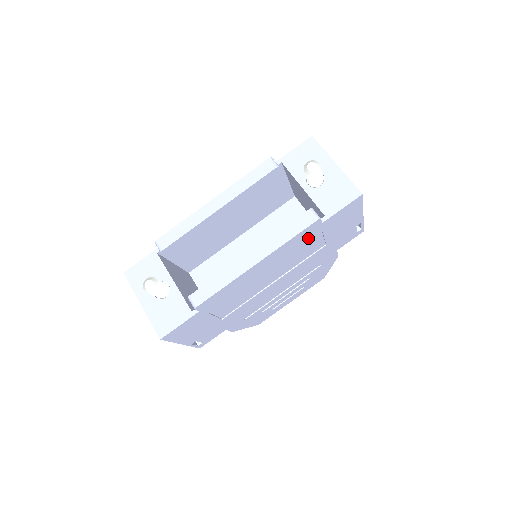
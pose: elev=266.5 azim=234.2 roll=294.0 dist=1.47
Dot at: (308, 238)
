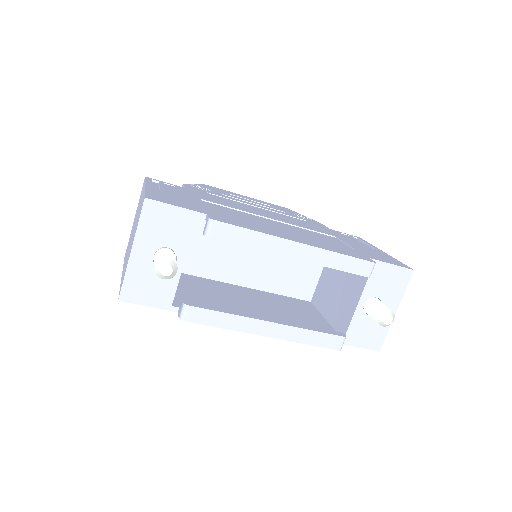
Dot at: occluded
